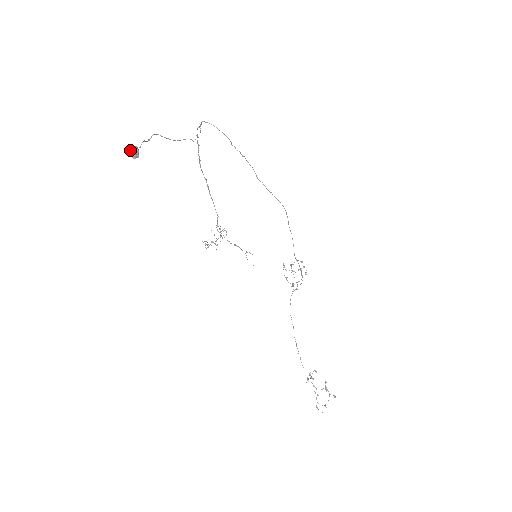
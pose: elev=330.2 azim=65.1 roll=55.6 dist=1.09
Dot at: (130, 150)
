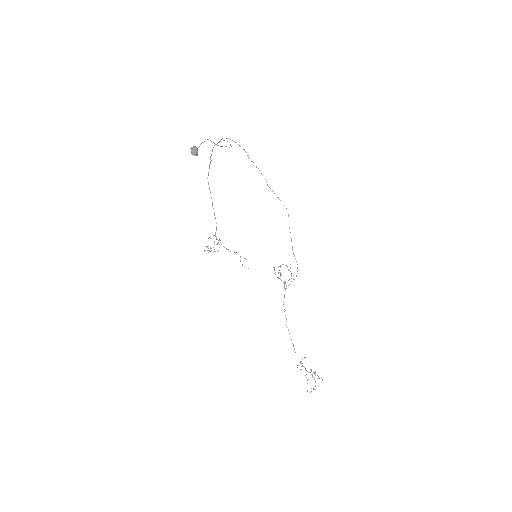
Dot at: (191, 149)
